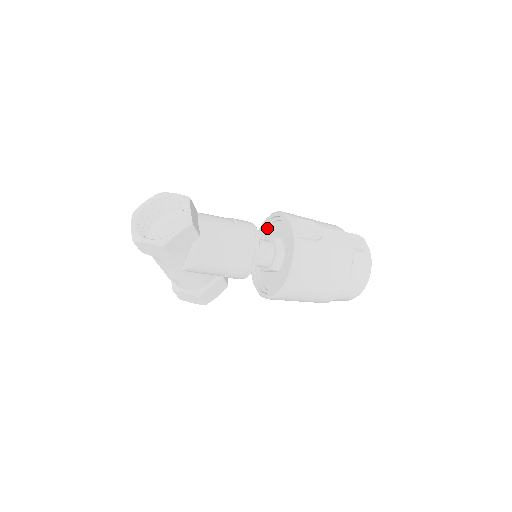
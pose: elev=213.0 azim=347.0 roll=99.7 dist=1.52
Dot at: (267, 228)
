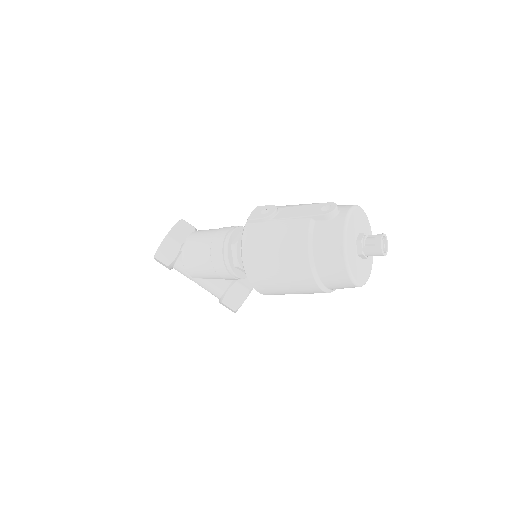
Dot at: occluded
